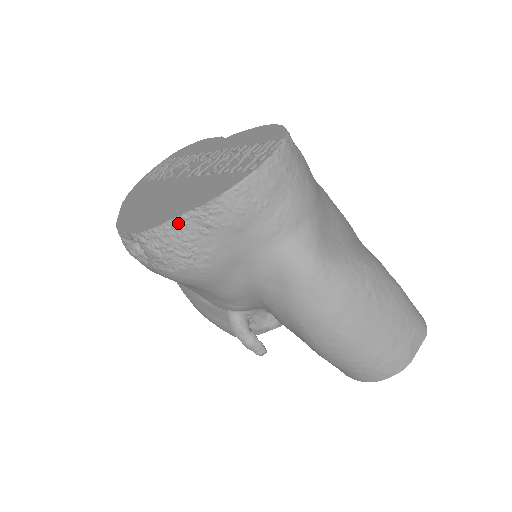
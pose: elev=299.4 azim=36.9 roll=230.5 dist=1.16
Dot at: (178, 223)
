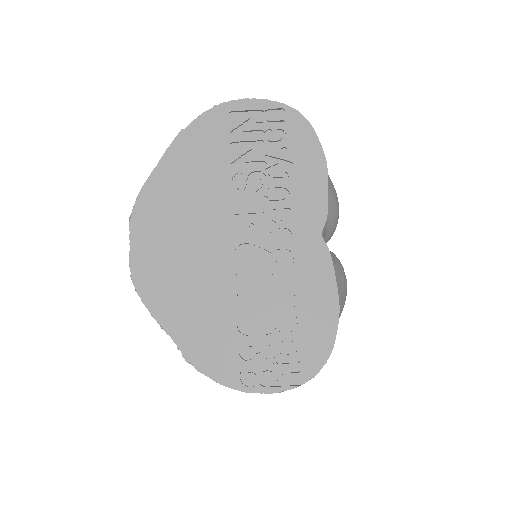
Dot at: (162, 328)
